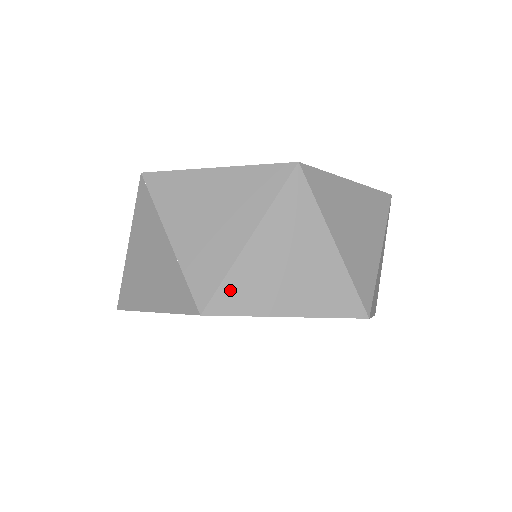
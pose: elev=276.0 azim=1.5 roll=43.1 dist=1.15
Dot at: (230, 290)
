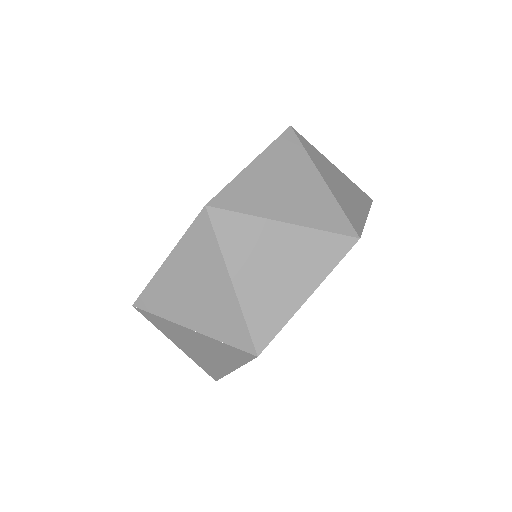
Dot at: (257, 324)
